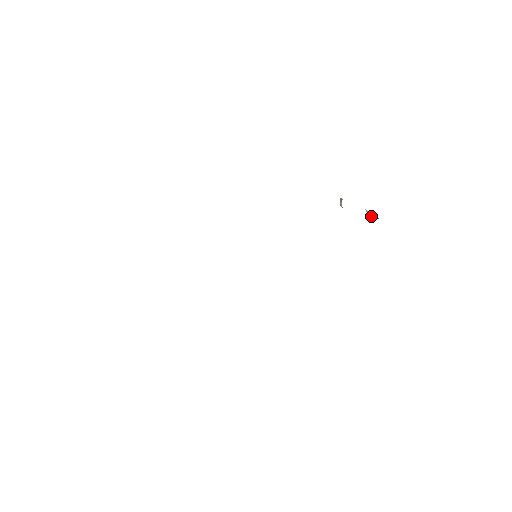
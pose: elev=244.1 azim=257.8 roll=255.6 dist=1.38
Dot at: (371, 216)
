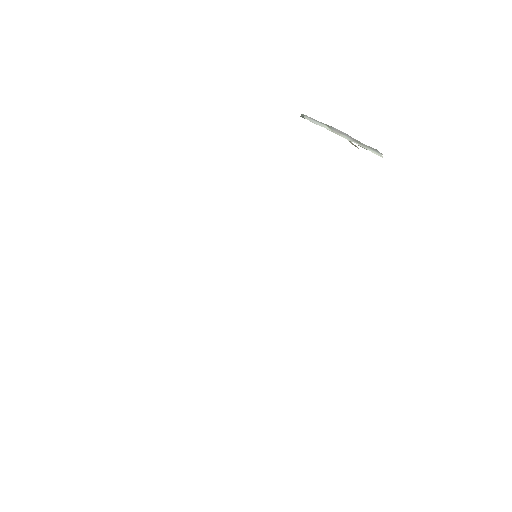
Dot at: (358, 145)
